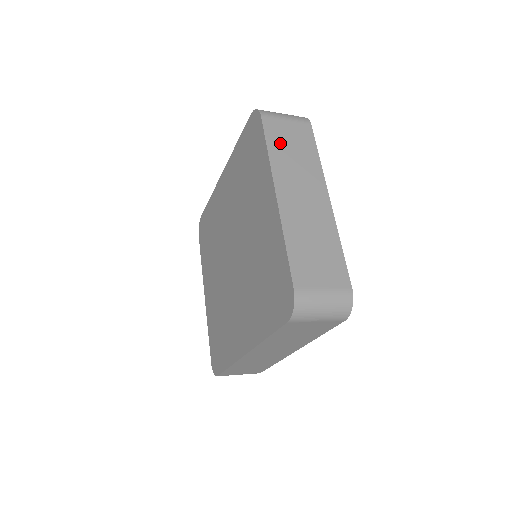
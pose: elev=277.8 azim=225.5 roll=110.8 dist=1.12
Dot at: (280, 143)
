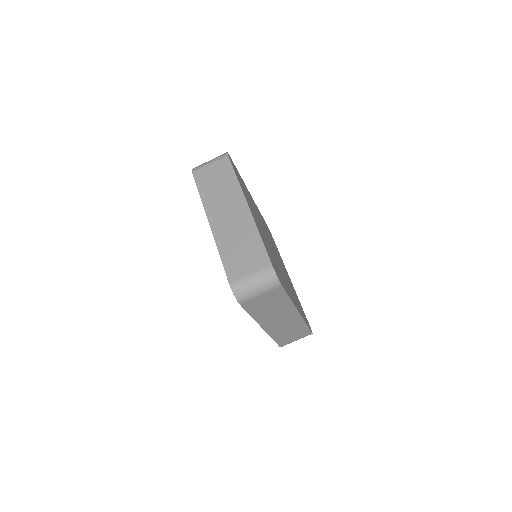
Dot at: (208, 185)
